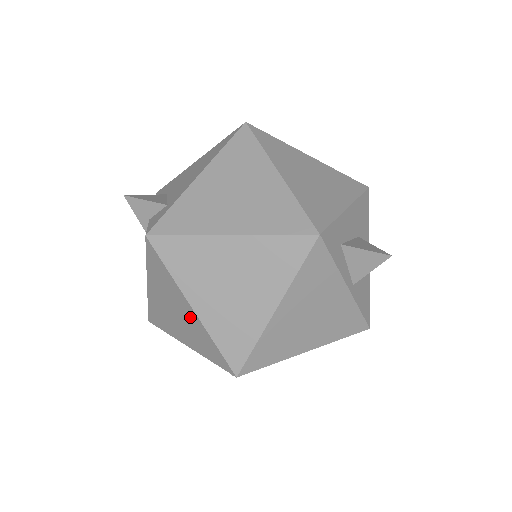
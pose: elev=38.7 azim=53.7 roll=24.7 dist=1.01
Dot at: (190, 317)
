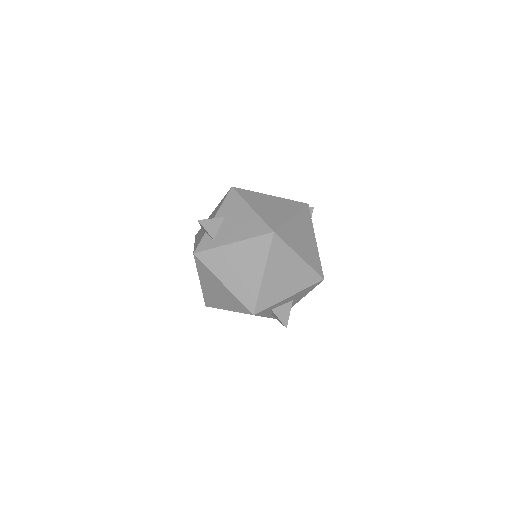
Dot at: occluded
